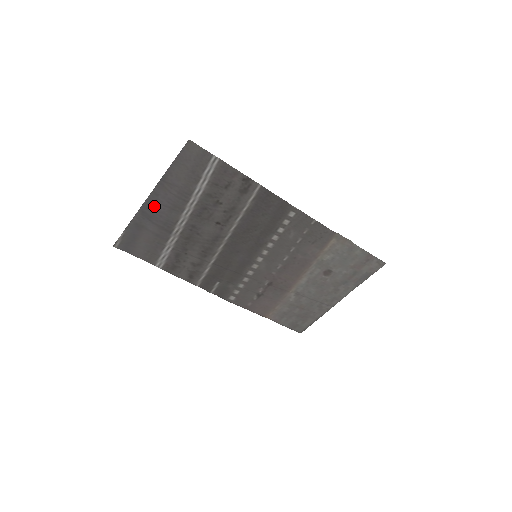
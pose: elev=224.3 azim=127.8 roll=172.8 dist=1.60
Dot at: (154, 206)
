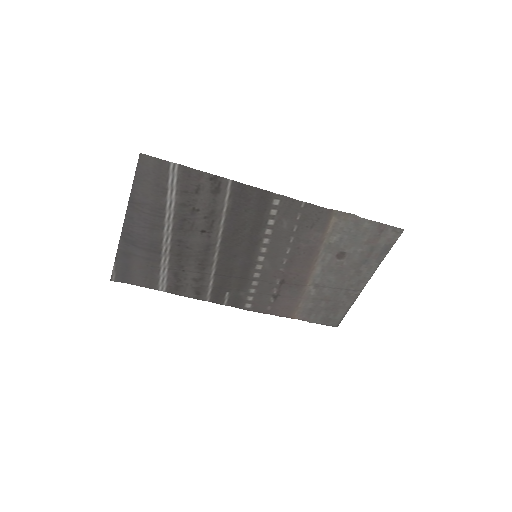
Dot at: (133, 230)
